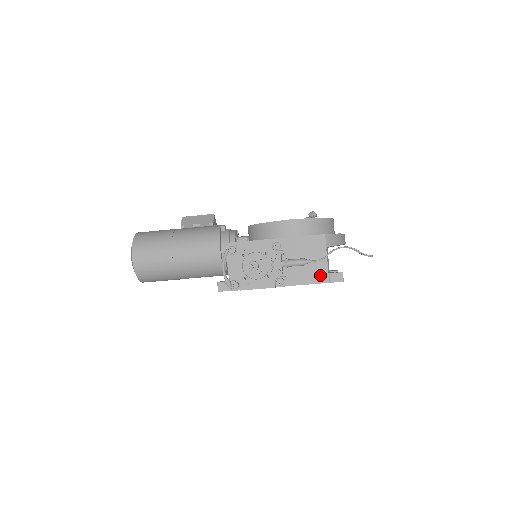
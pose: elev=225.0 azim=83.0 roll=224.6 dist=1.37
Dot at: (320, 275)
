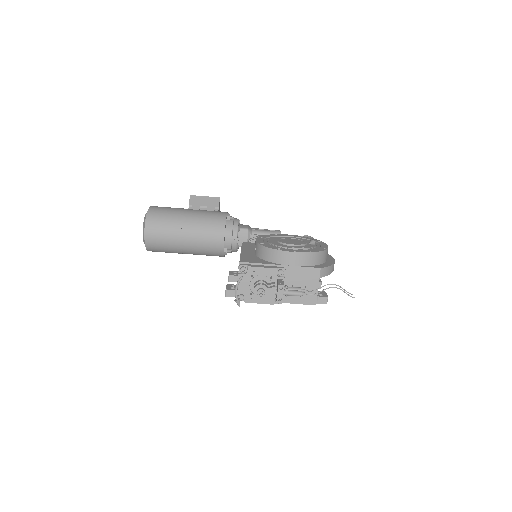
Dot at: (310, 299)
